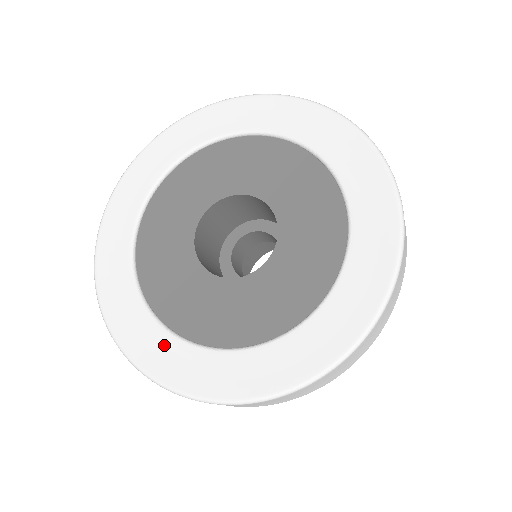
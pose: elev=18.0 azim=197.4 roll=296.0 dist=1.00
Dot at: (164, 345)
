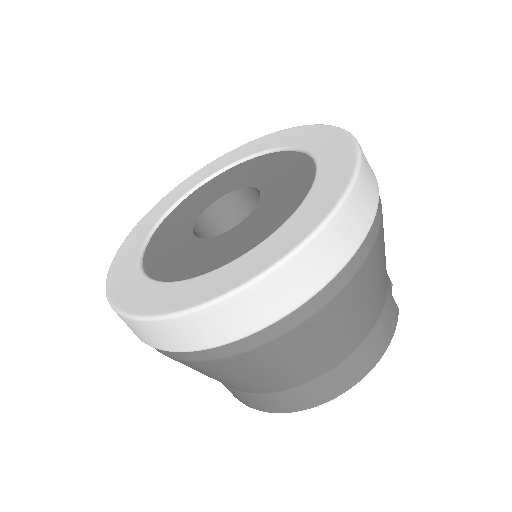
Dot at: (131, 276)
